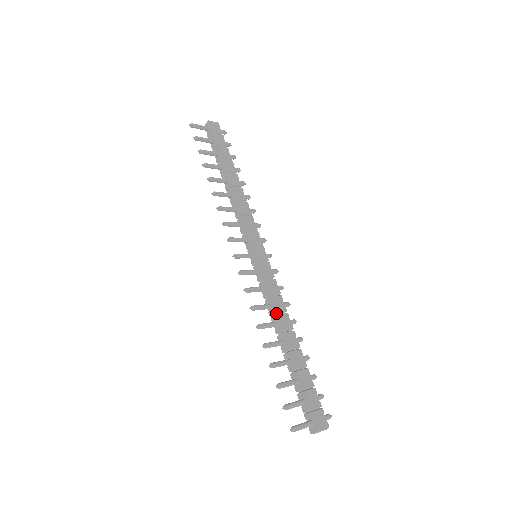
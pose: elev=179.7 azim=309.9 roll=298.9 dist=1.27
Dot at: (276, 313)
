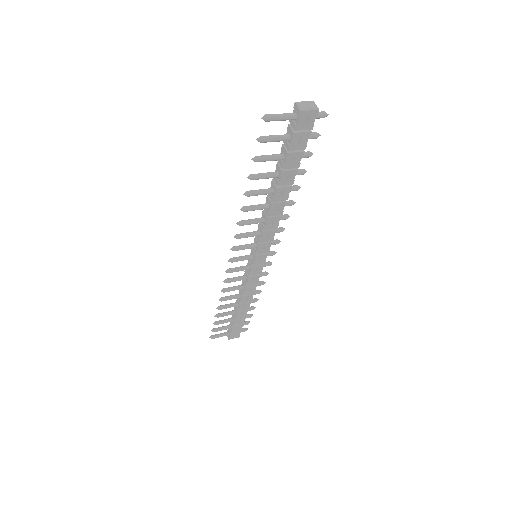
Dot at: (243, 293)
